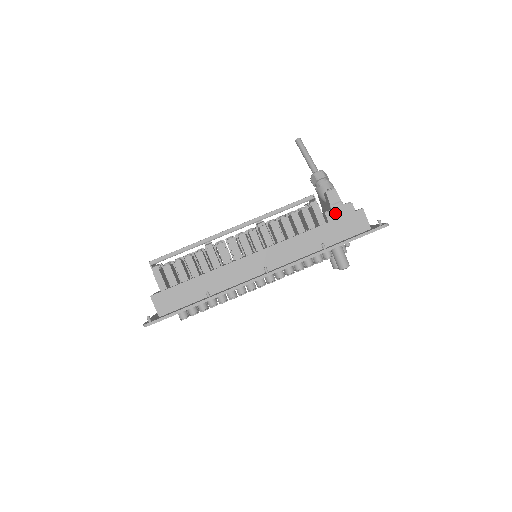
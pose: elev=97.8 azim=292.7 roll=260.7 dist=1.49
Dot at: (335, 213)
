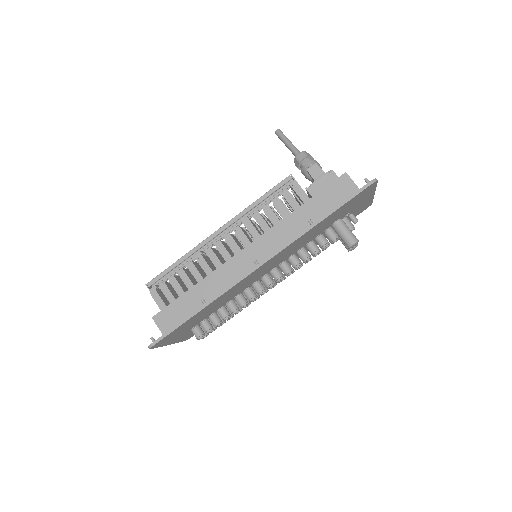
Dot at: (317, 186)
